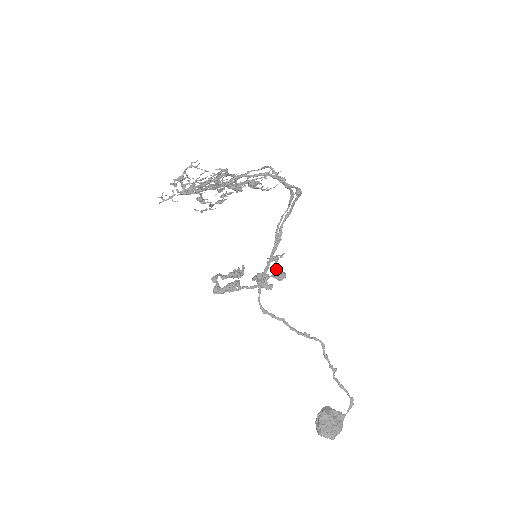
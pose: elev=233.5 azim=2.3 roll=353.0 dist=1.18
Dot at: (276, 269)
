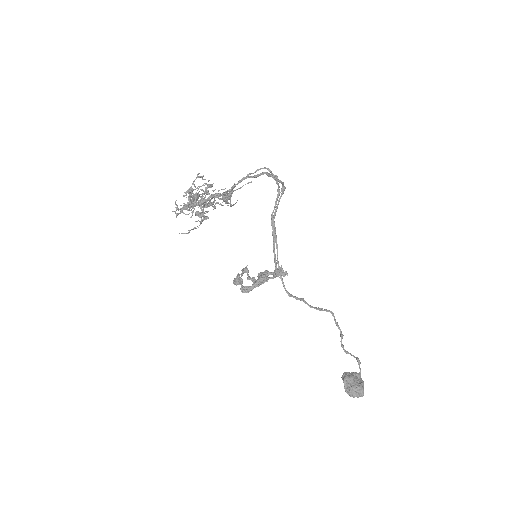
Dot at: (253, 277)
